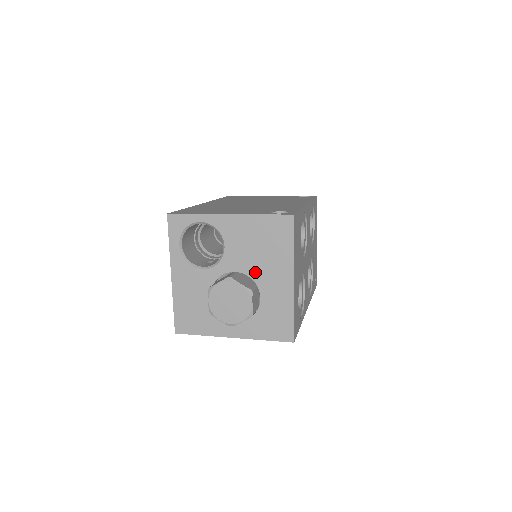
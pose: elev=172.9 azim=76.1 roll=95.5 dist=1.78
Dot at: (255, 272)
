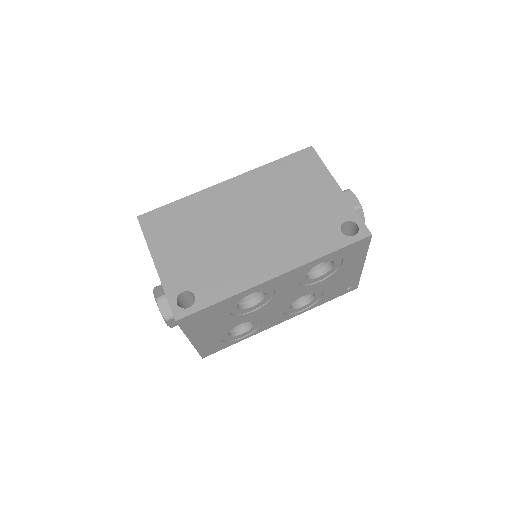
Dot at: occluded
